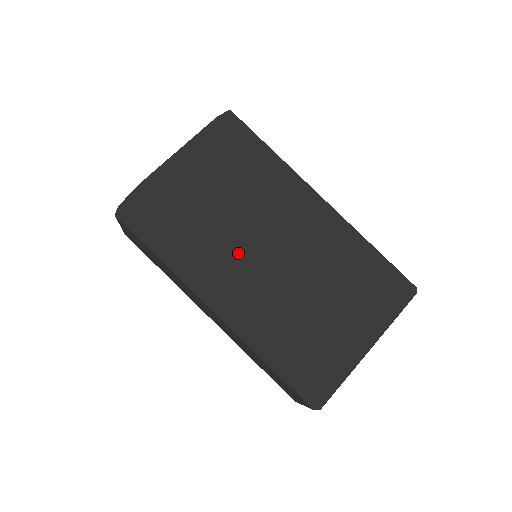
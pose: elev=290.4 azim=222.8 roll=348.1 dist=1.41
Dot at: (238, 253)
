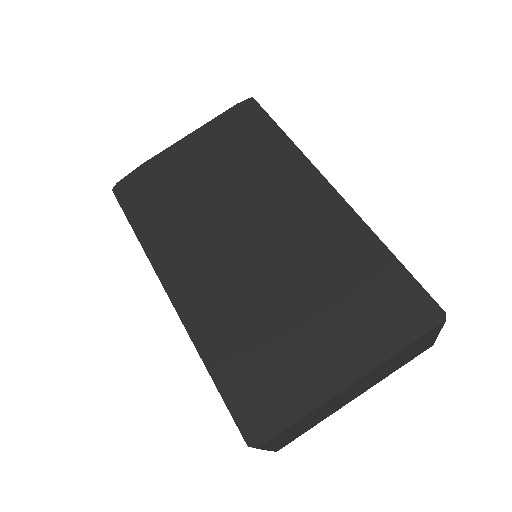
Dot at: (215, 238)
